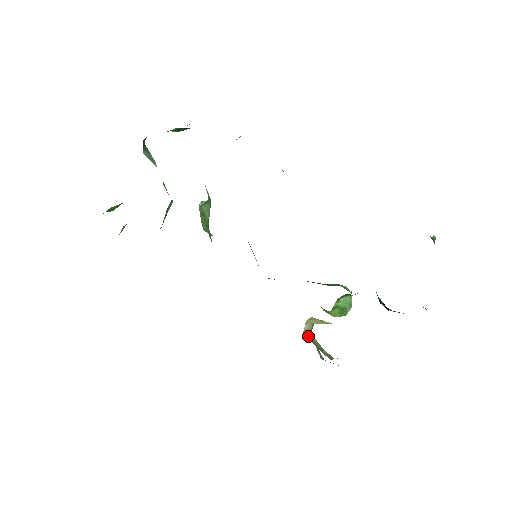
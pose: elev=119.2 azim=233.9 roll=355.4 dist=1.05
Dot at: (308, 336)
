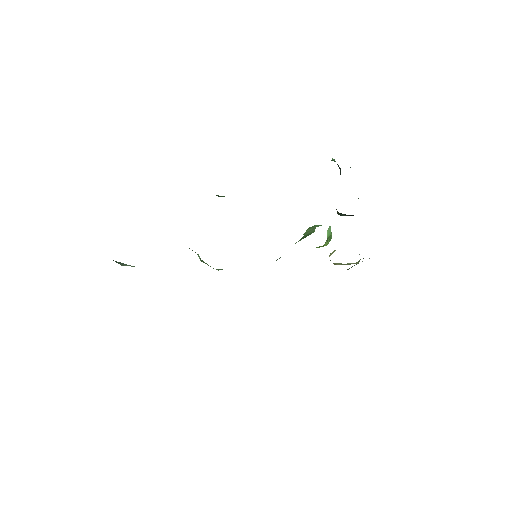
Dot at: occluded
